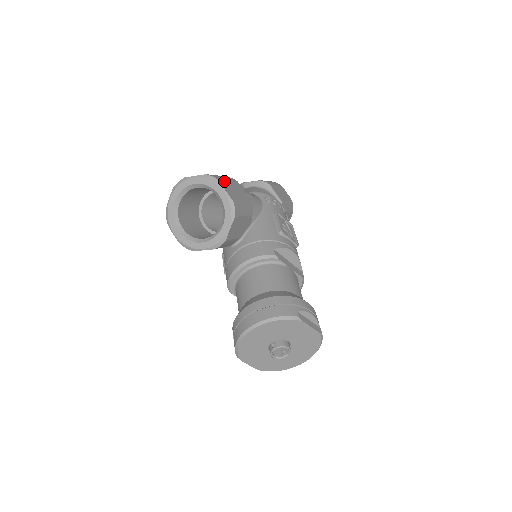
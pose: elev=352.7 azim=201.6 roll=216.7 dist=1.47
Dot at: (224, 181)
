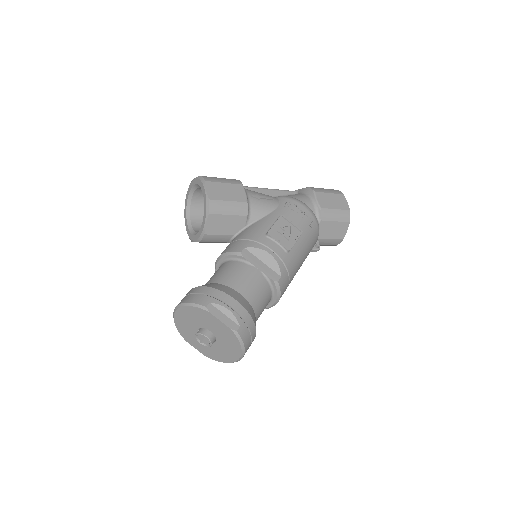
Dot at: (214, 182)
